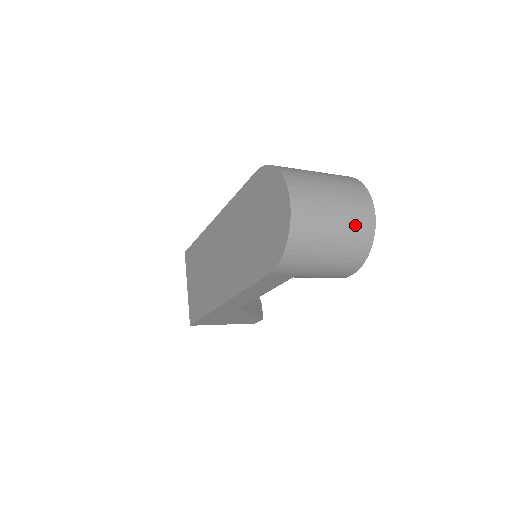
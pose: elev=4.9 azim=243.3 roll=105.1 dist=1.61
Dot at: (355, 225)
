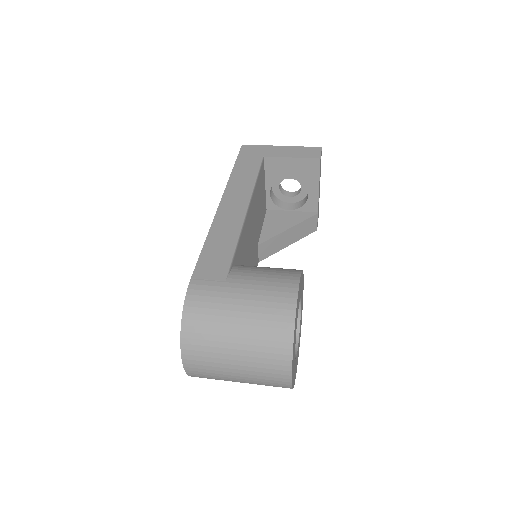
Dot at: (265, 385)
